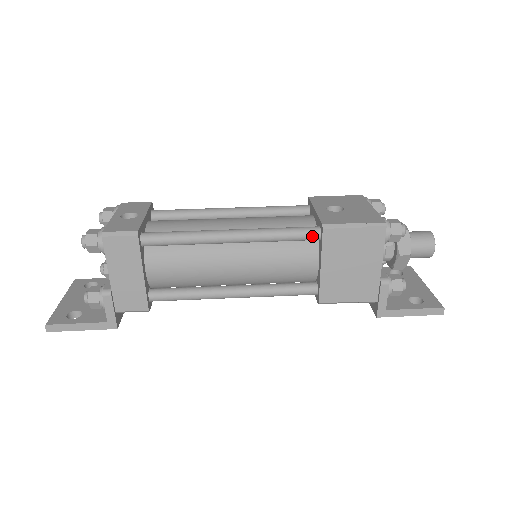
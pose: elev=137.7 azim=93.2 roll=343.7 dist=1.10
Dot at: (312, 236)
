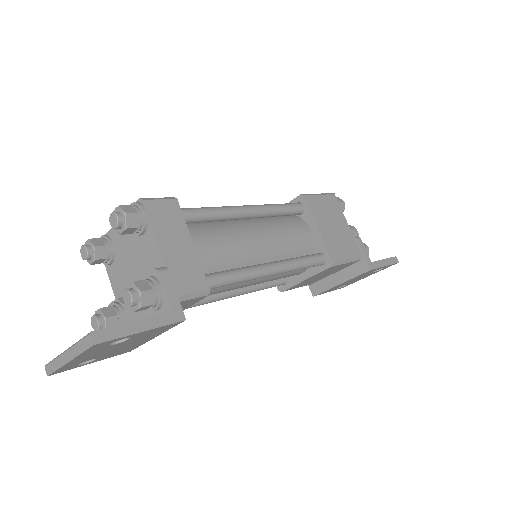
Dot at: (298, 206)
